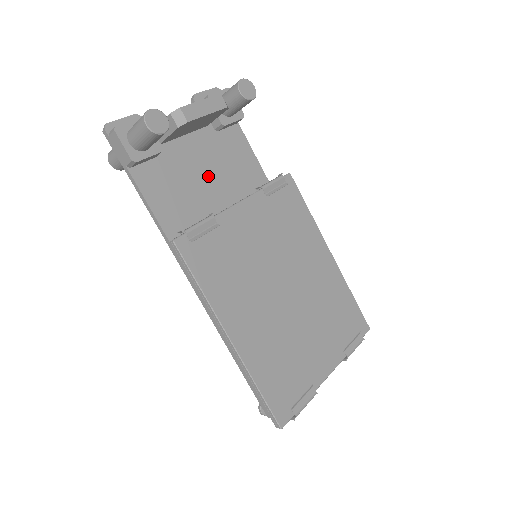
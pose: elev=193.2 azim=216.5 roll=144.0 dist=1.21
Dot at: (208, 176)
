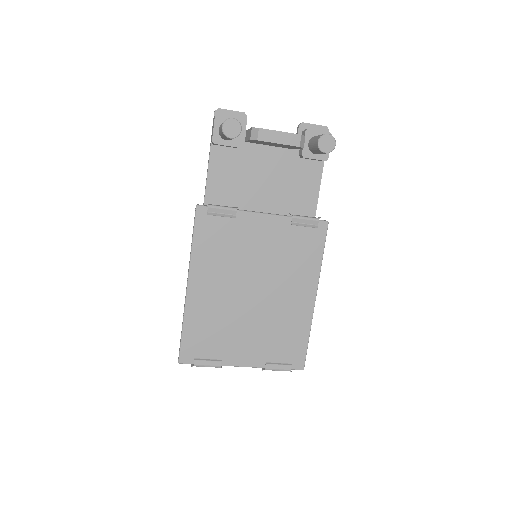
Dot at: (266, 183)
